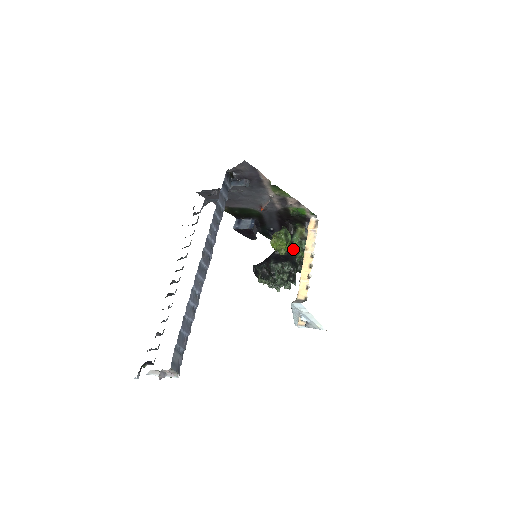
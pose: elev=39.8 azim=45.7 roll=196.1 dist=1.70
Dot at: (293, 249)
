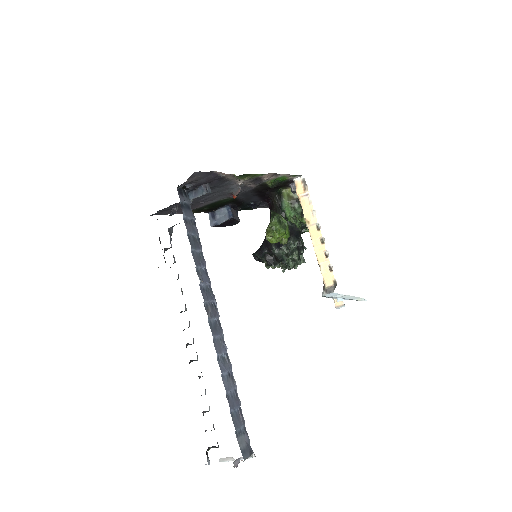
Dot at: (288, 219)
